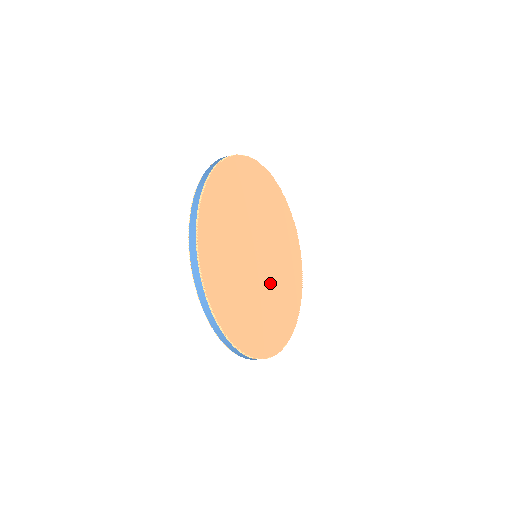
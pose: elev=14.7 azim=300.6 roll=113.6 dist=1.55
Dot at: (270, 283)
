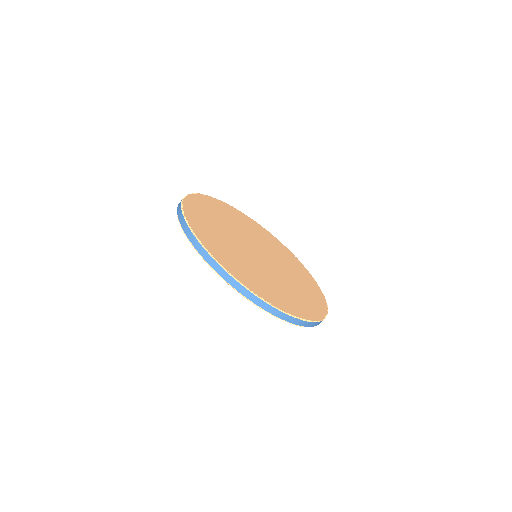
Dot at: (269, 272)
